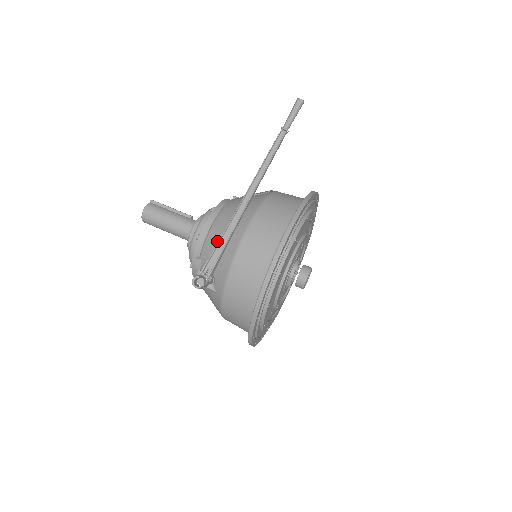
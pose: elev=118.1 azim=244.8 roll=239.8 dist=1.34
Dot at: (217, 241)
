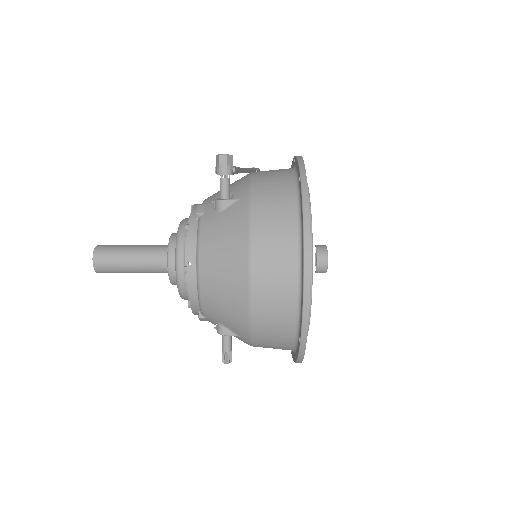
Dot at: occluded
